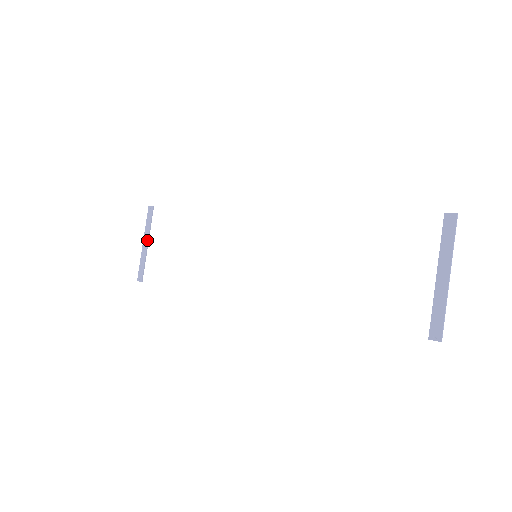
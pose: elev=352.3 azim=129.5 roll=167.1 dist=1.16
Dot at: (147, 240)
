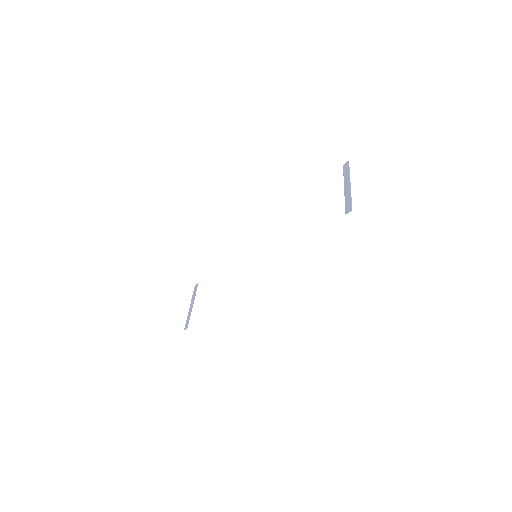
Dot at: (193, 302)
